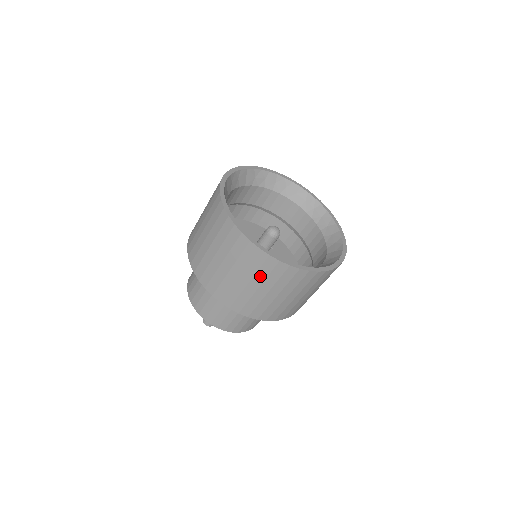
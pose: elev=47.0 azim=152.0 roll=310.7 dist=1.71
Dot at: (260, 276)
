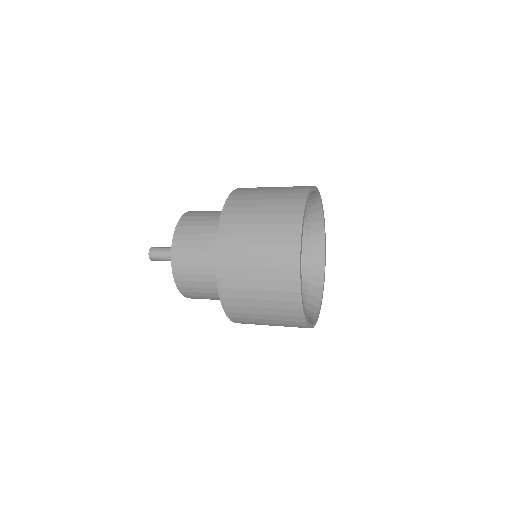
Dot at: (283, 325)
